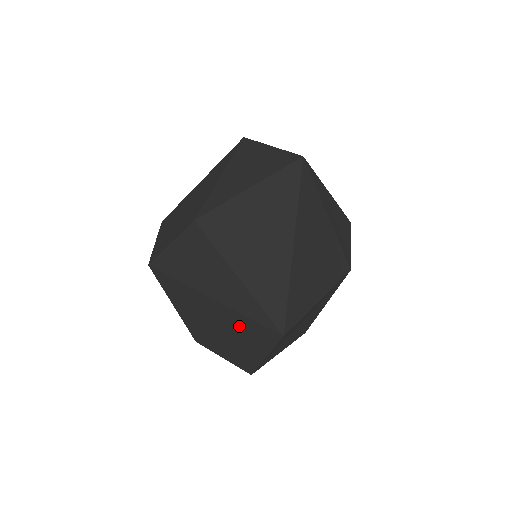
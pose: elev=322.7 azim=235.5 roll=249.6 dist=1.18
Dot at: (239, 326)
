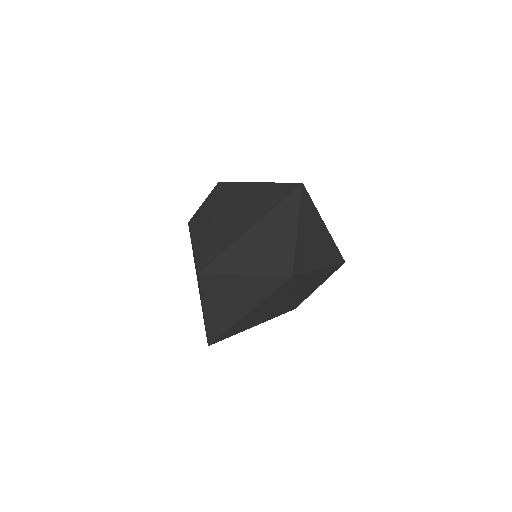
Dot at: occluded
